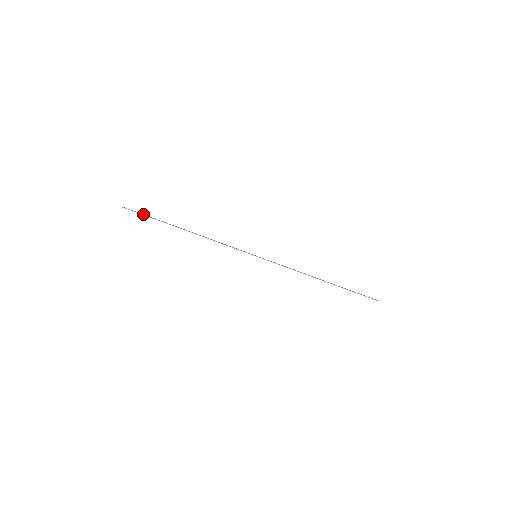
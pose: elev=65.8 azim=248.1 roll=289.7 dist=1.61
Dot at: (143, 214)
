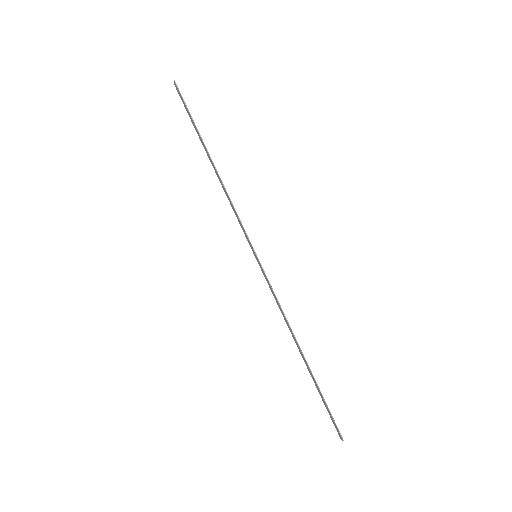
Dot at: (187, 108)
